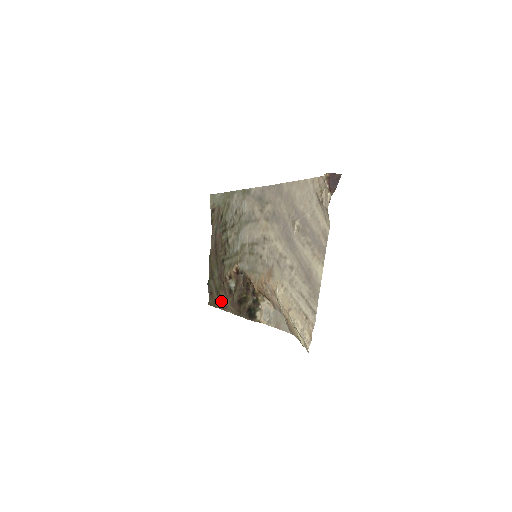
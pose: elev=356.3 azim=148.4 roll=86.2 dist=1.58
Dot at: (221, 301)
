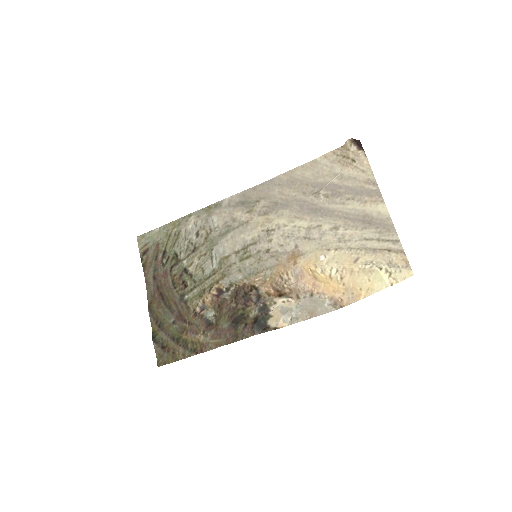
Dot at: (188, 346)
